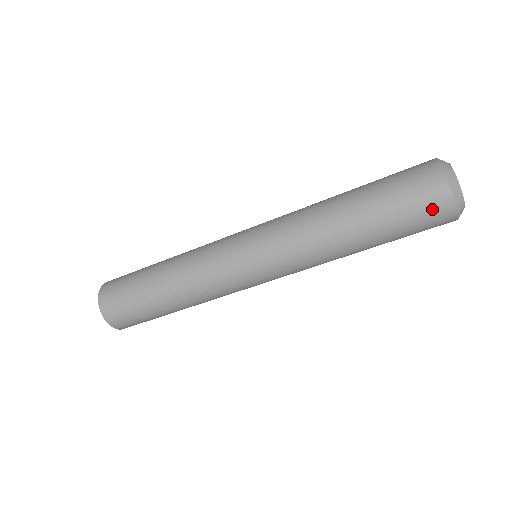
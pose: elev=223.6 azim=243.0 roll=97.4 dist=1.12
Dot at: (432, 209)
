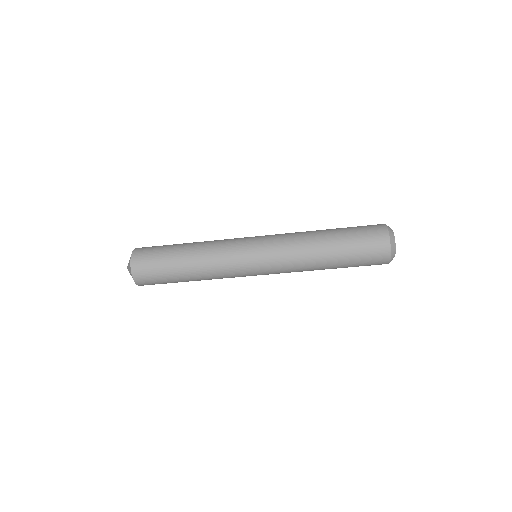
Dot at: (376, 240)
